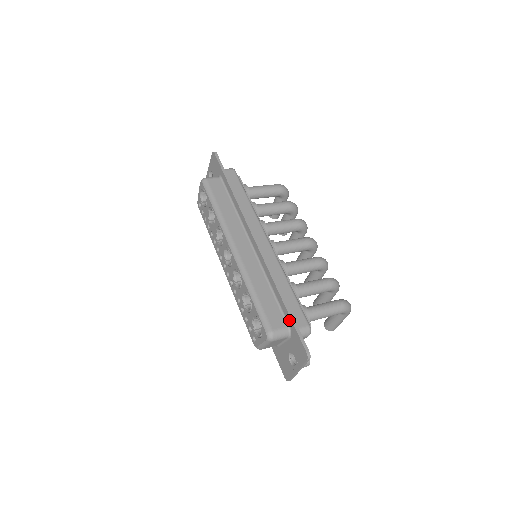
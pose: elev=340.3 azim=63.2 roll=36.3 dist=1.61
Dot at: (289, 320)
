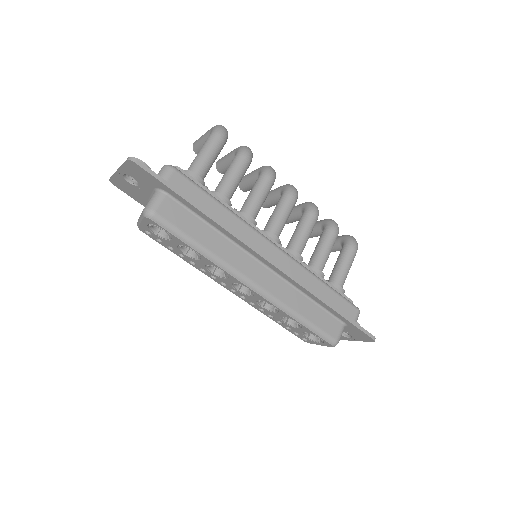
Dot at: (345, 321)
